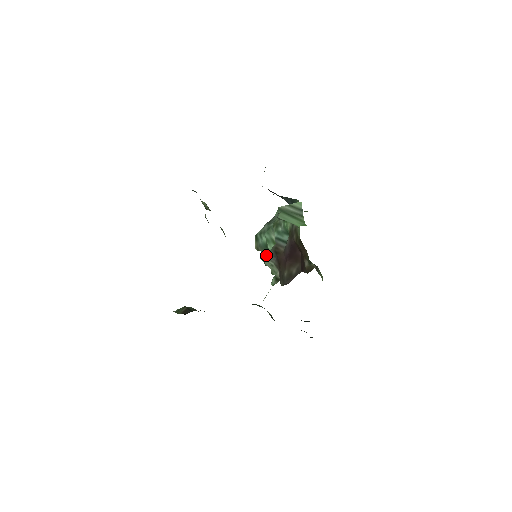
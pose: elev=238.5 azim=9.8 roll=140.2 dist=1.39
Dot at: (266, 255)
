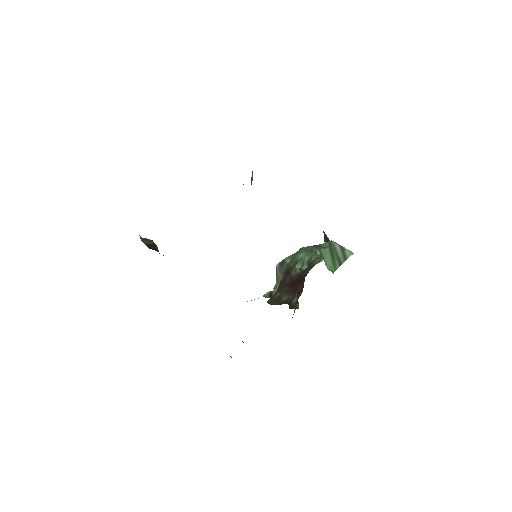
Dot at: (281, 267)
